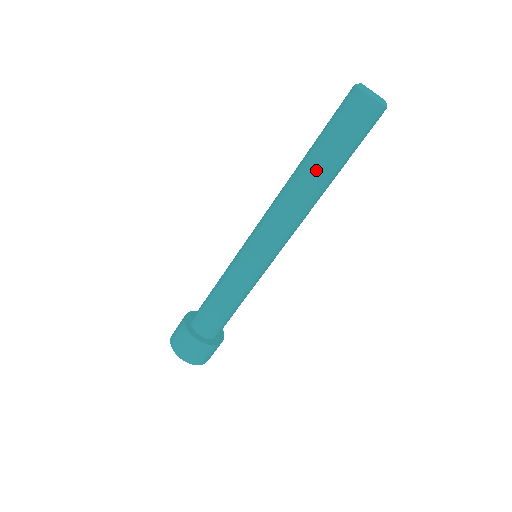
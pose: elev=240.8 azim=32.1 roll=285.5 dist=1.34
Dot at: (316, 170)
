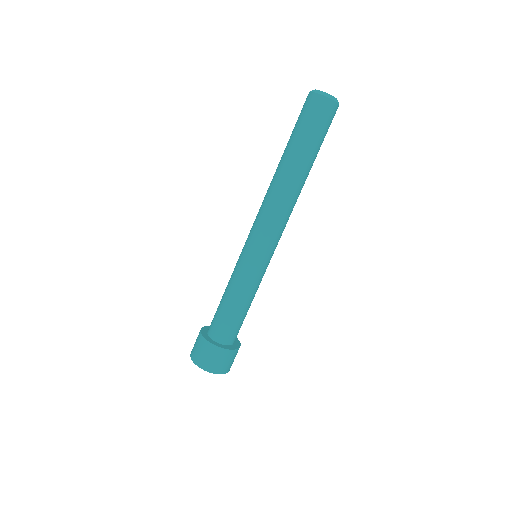
Dot at: (283, 160)
